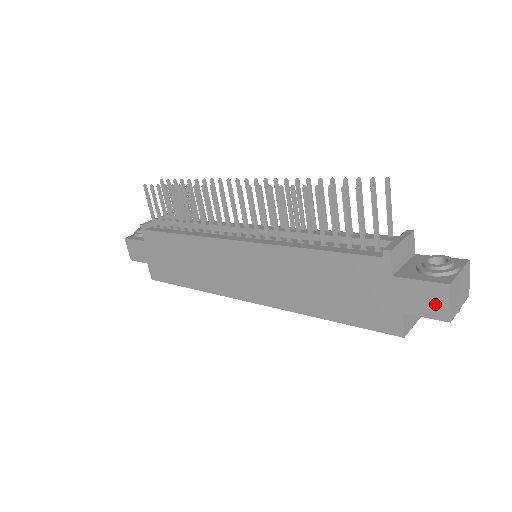
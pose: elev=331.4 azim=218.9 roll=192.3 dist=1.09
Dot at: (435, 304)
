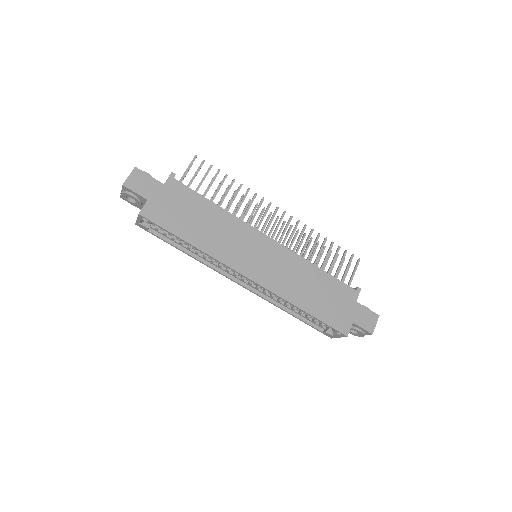
Dot at: (370, 323)
